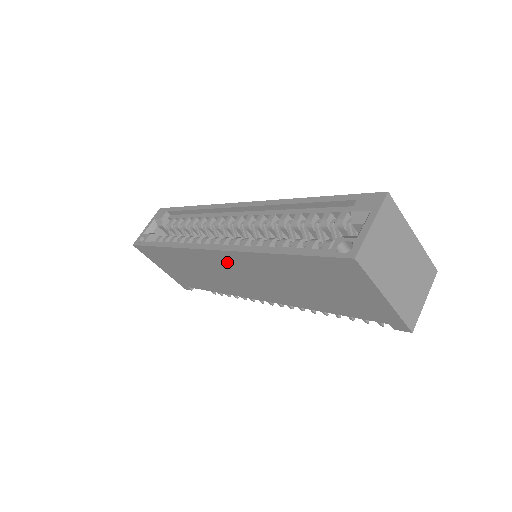
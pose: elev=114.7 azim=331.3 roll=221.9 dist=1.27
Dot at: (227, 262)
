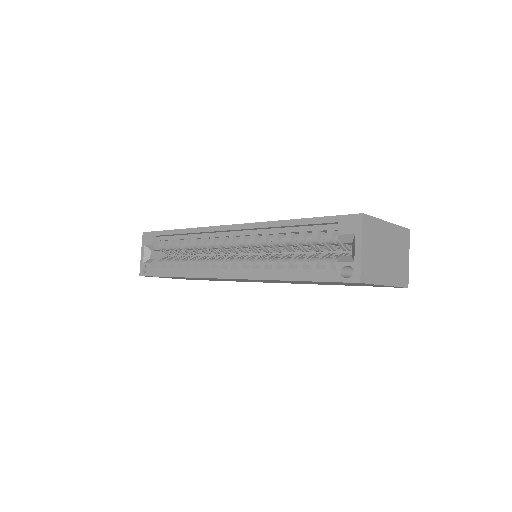
Dot at: occluded
